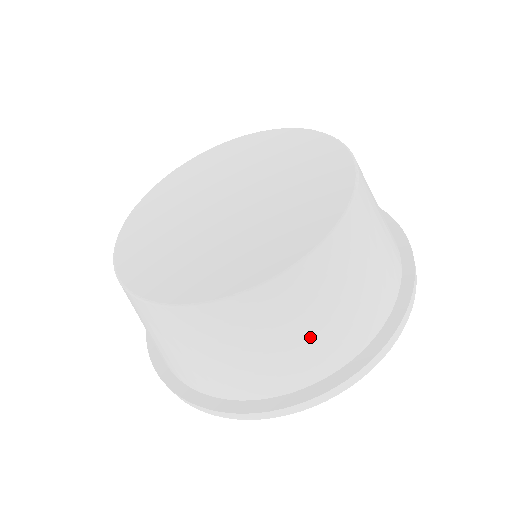
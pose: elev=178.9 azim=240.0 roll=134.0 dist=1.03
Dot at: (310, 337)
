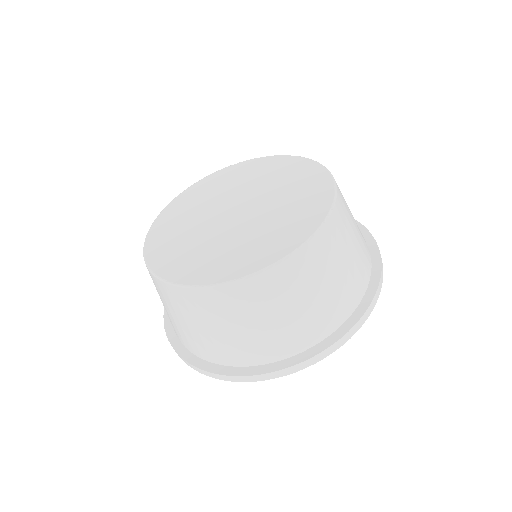
Dot at: (185, 327)
